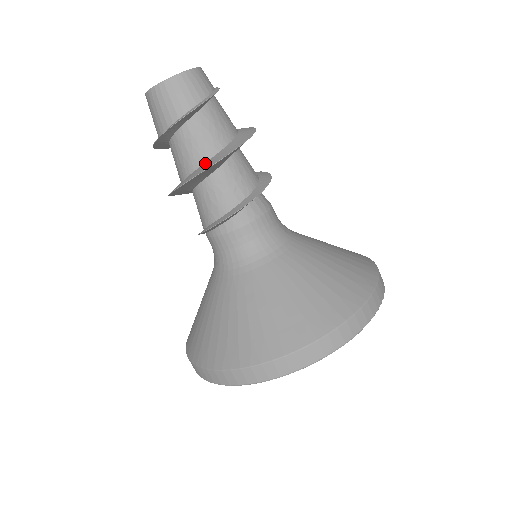
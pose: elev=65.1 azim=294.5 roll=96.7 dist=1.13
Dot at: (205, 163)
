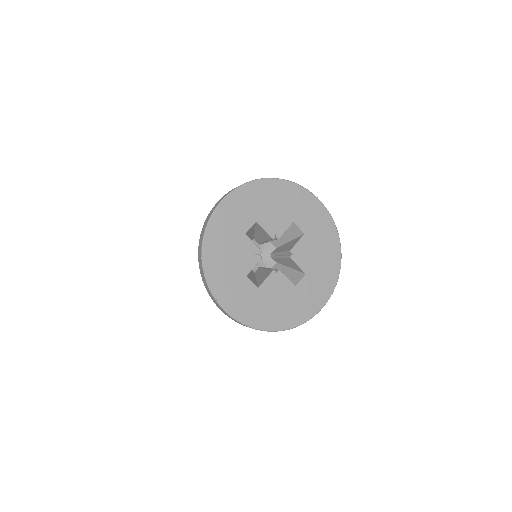
Dot at: occluded
